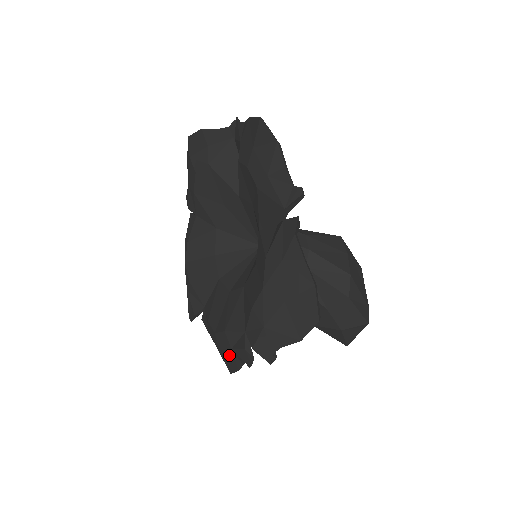
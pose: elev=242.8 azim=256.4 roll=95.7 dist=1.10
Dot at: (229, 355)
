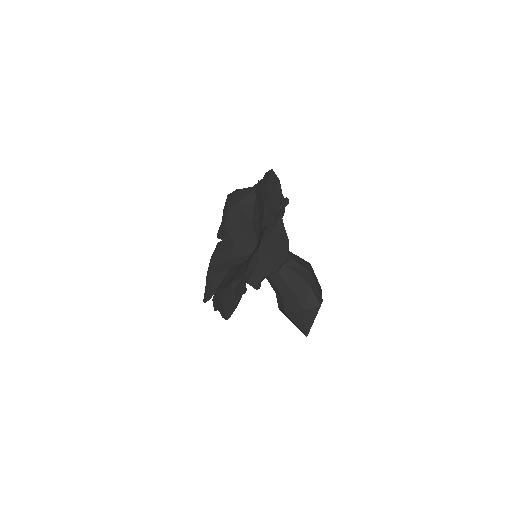
Dot at: (230, 300)
